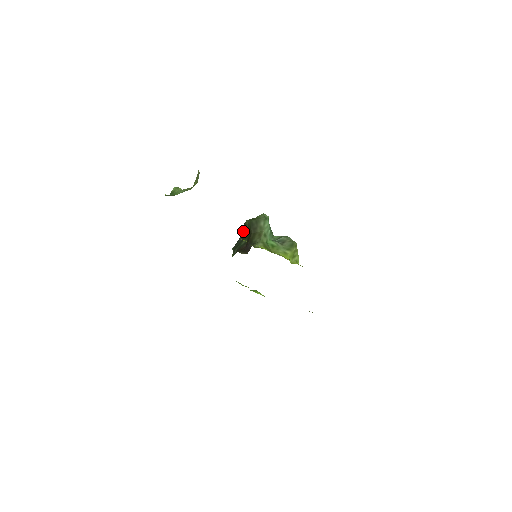
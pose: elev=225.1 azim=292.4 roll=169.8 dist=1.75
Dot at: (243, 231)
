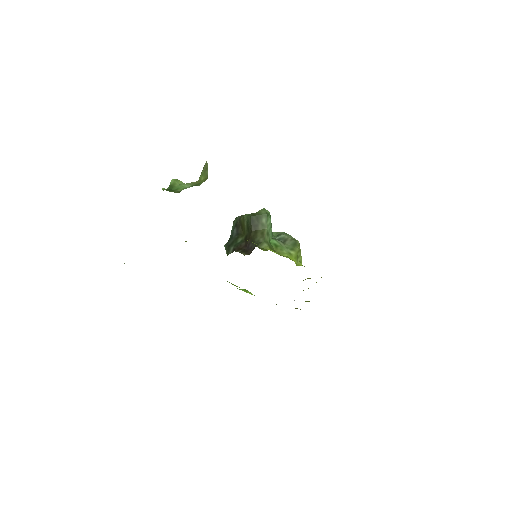
Dot at: (237, 226)
